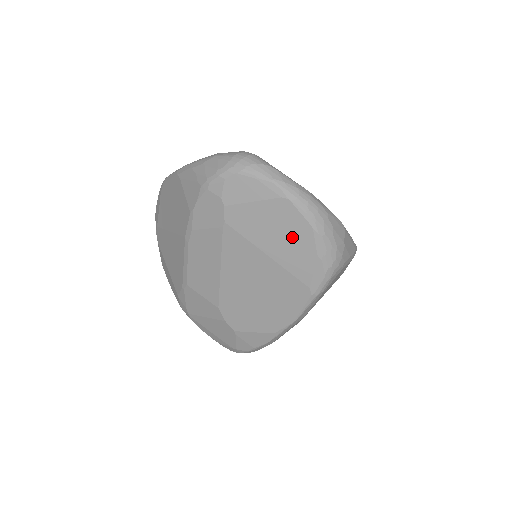
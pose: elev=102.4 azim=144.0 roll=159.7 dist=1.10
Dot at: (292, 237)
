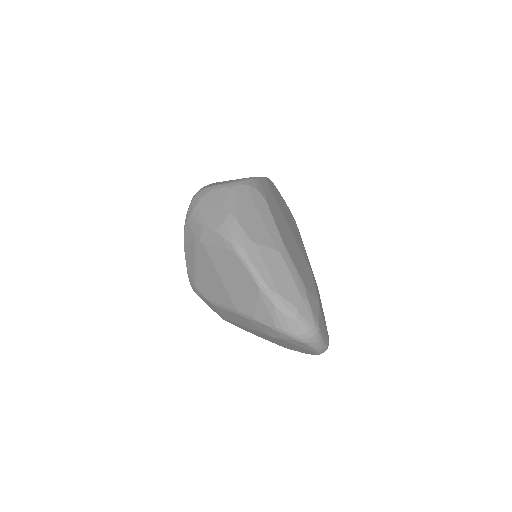
Dot at: (302, 350)
